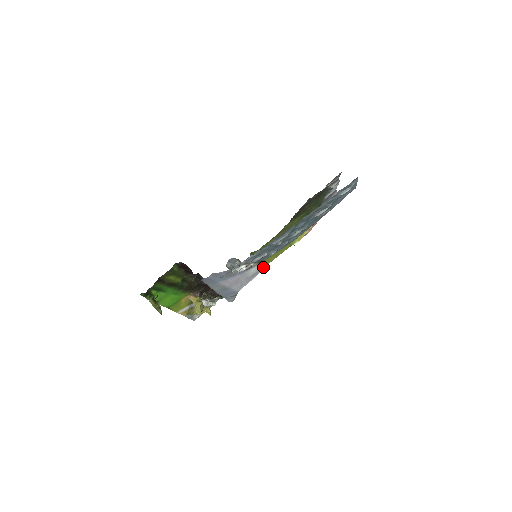
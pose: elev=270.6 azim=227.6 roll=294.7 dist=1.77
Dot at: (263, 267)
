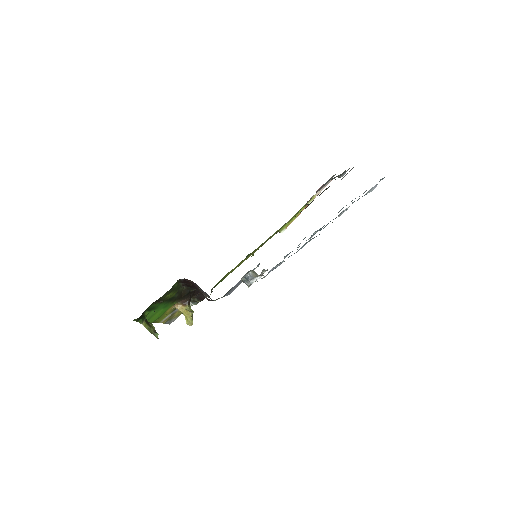
Dot at: (247, 258)
